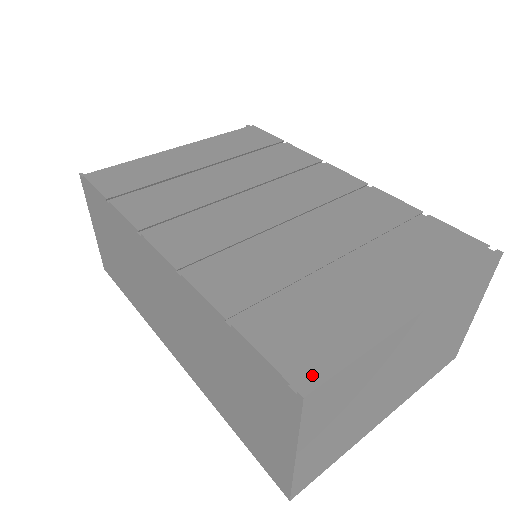
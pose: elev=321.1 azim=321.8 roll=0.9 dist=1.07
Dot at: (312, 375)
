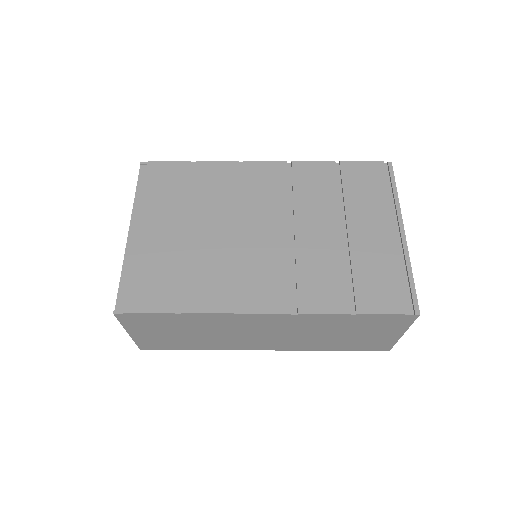
Dot at: (409, 302)
